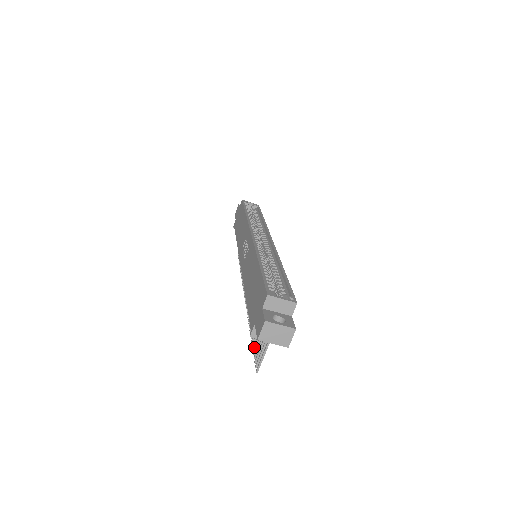
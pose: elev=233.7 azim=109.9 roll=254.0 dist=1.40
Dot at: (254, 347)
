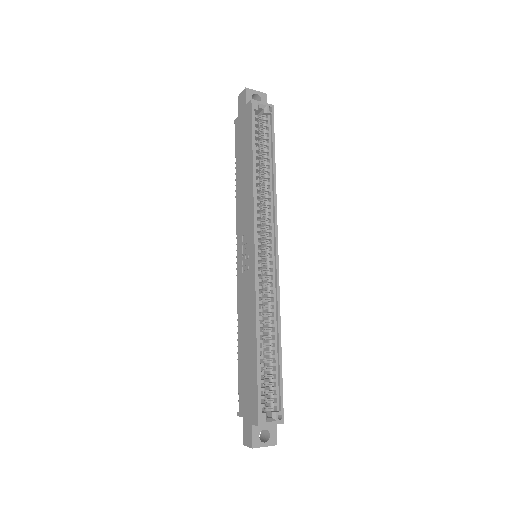
Dot at: occluded
